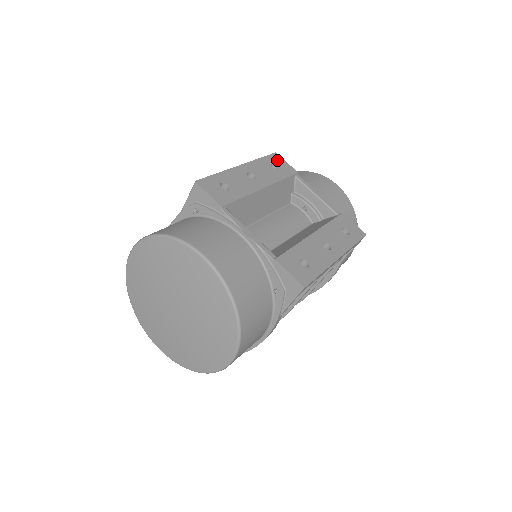
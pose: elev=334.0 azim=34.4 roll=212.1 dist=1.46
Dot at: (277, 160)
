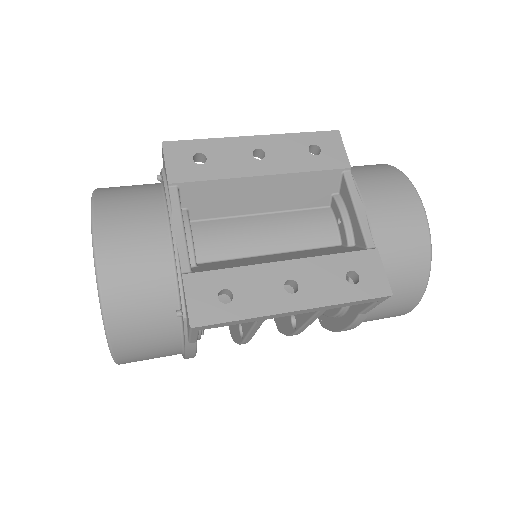
Dot at: (329, 141)
